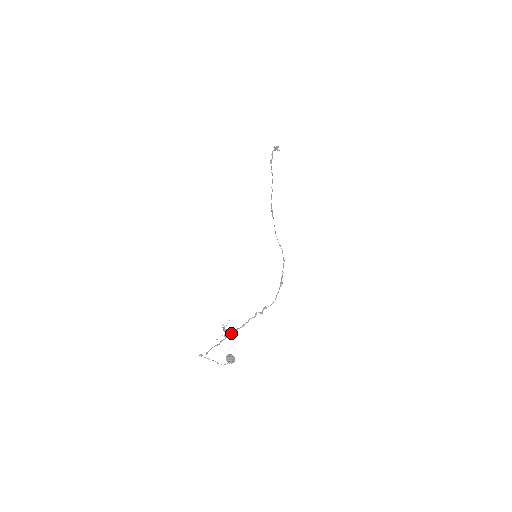
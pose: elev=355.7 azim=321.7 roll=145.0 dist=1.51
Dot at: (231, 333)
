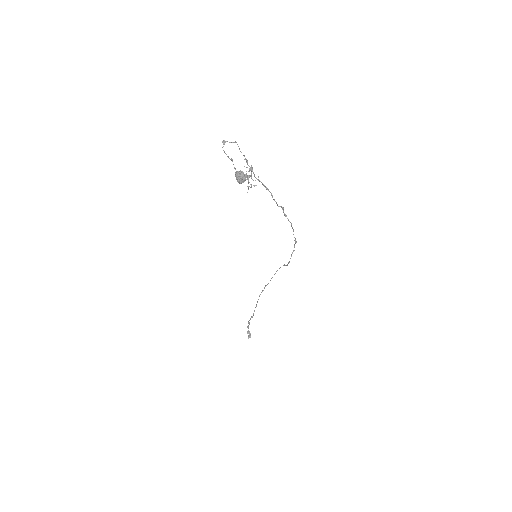
Dot at: occluded
